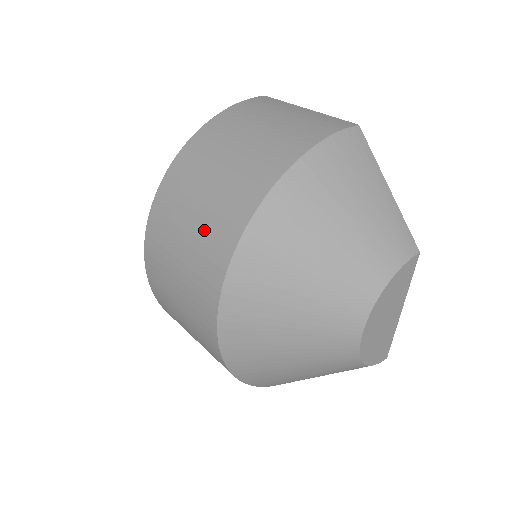
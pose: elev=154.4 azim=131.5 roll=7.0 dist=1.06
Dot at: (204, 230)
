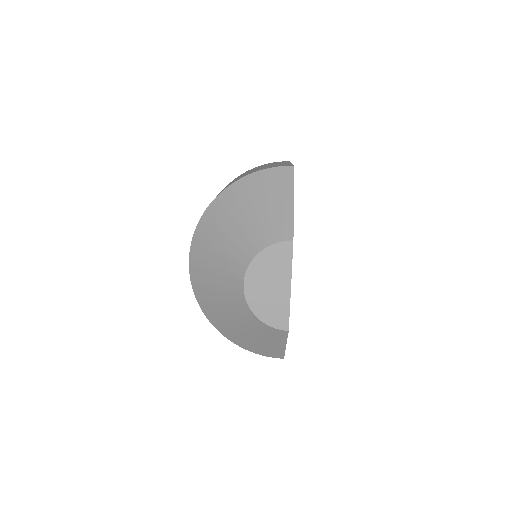
Dot at: occluded
